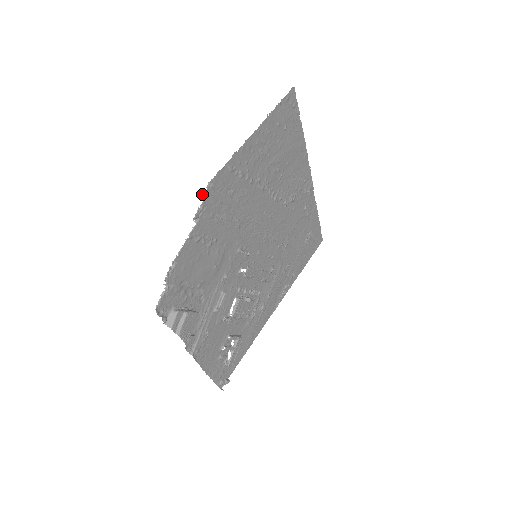
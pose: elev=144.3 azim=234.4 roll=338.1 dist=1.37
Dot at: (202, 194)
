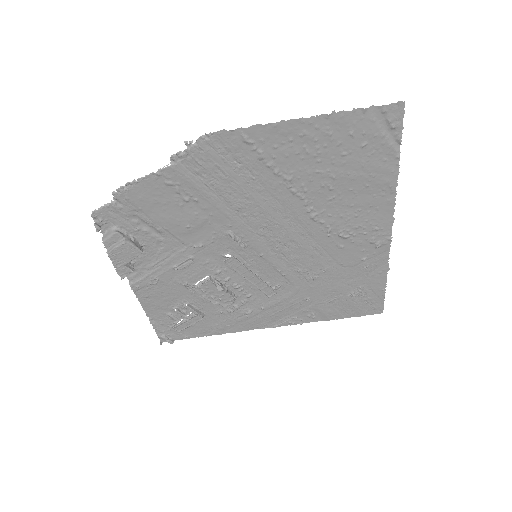
Dot at: occluded
